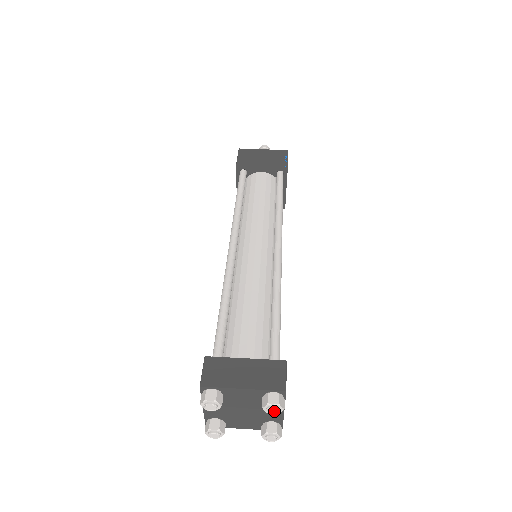
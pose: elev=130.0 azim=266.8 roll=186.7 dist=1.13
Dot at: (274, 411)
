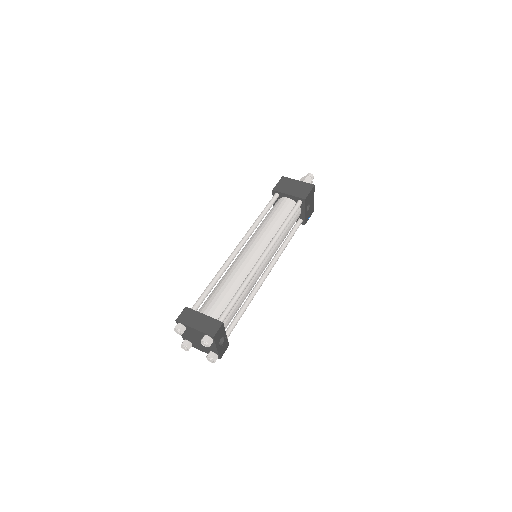
Dot at: (205, 345)
